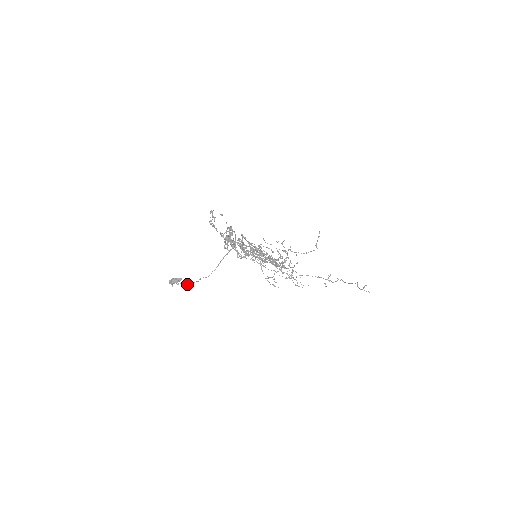
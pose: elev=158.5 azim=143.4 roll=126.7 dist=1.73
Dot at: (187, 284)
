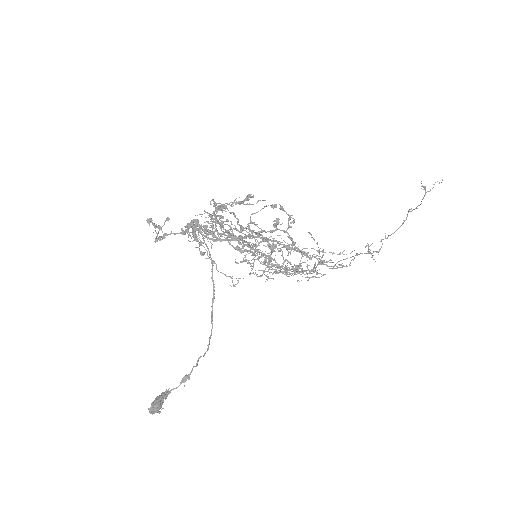
Dot at: (181, 382)
